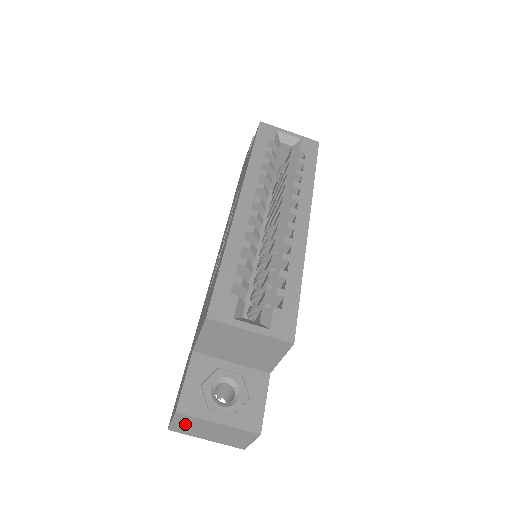
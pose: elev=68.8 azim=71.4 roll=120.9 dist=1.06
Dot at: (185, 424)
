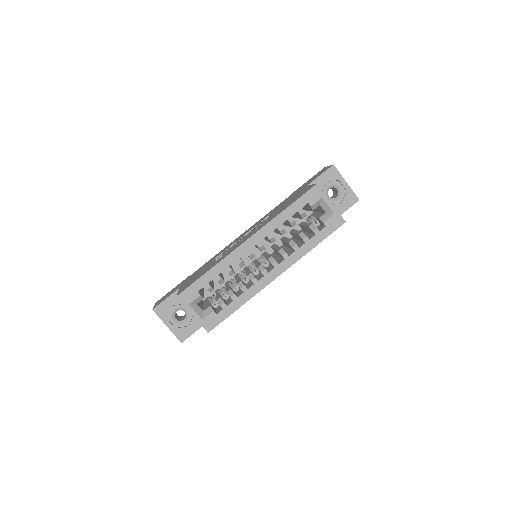
Dot at: occluded
